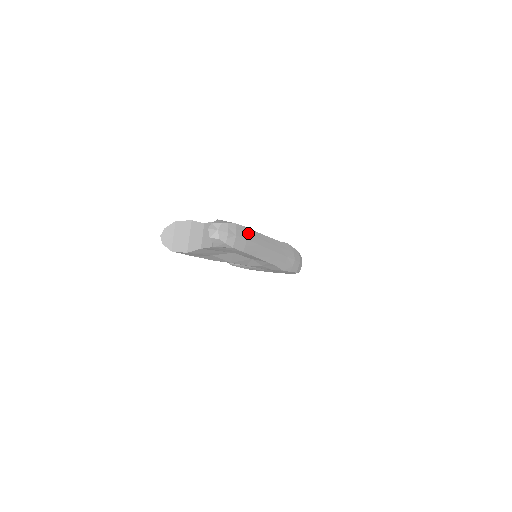
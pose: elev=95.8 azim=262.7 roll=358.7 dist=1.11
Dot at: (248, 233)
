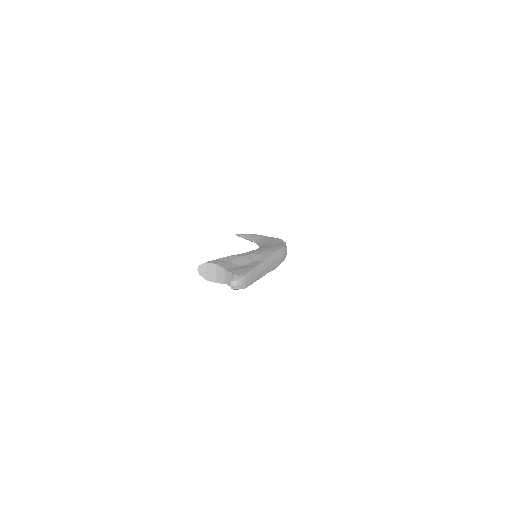
Dot at: (251, 274)
